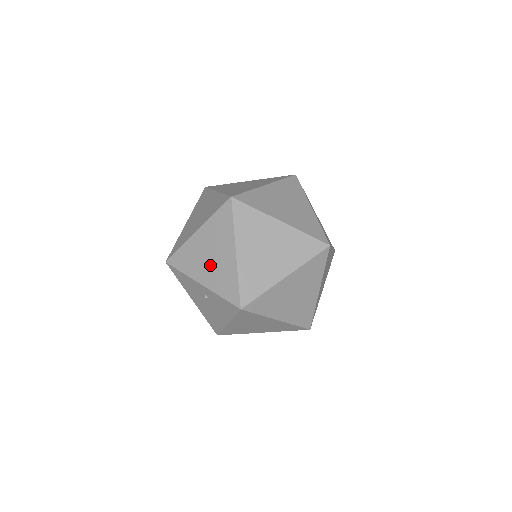
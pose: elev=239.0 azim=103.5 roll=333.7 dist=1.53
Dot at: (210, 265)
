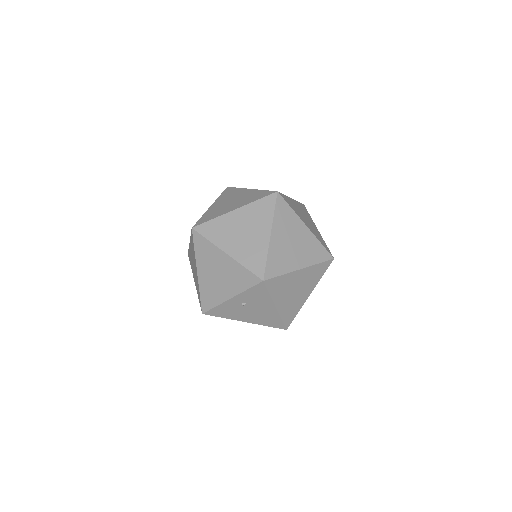
Dot at: (223, 280)
